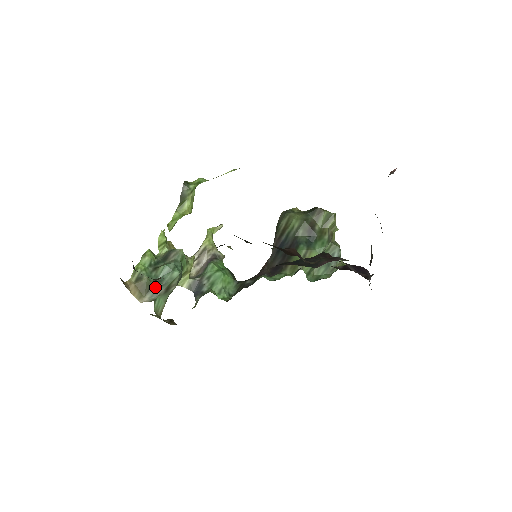
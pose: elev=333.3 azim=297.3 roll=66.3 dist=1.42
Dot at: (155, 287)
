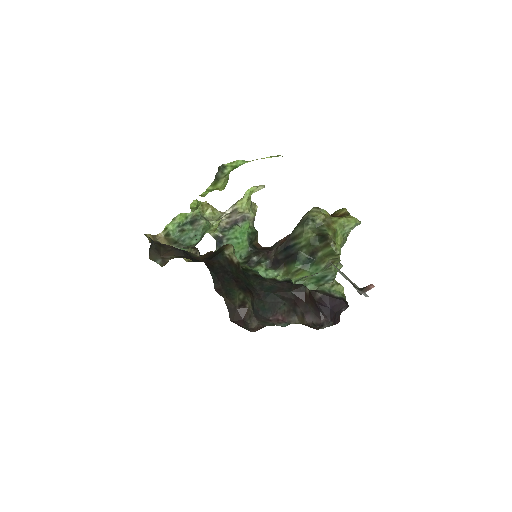
Dot at: (178, 243)
